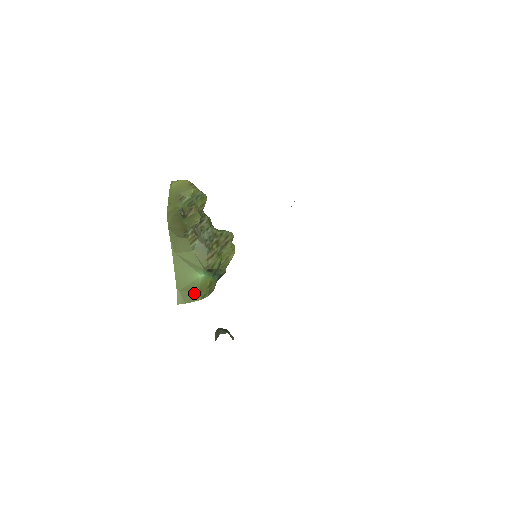
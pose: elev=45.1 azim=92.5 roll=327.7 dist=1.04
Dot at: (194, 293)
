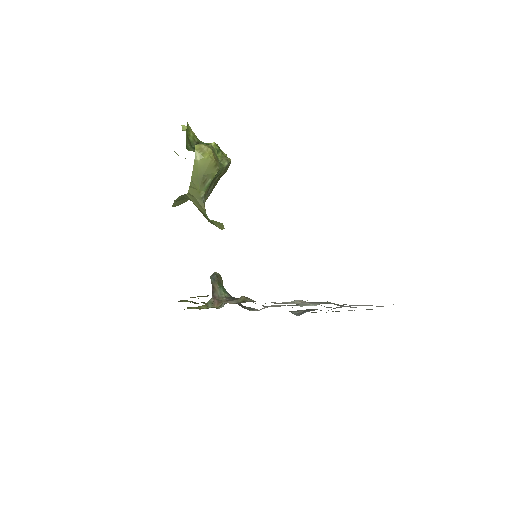
Dot at: occluded
